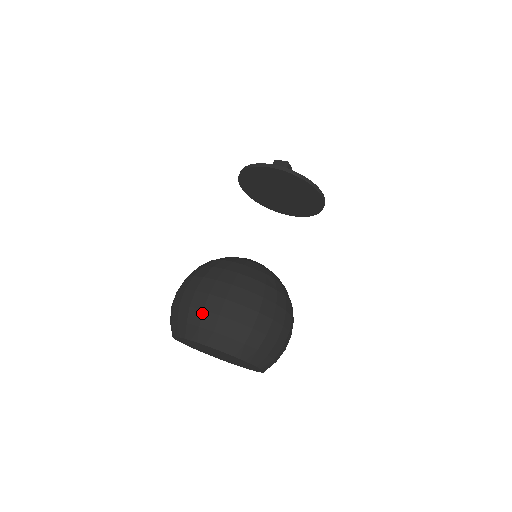
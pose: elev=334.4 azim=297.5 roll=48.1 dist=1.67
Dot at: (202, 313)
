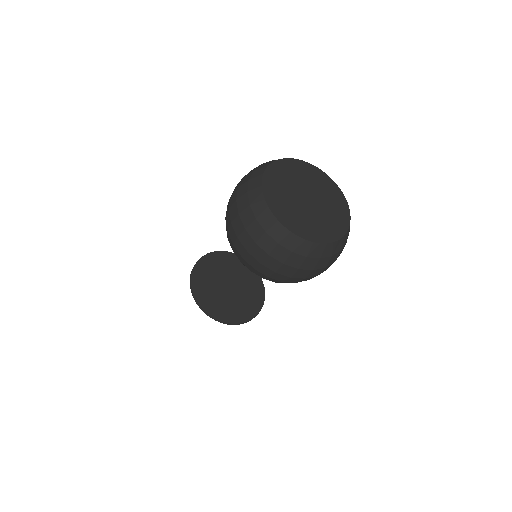
Dot at: occluded
